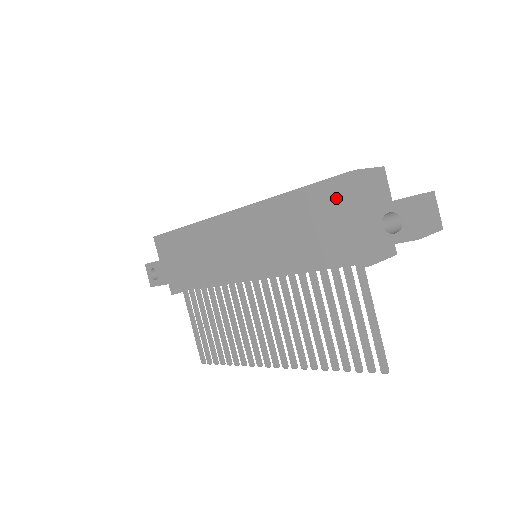
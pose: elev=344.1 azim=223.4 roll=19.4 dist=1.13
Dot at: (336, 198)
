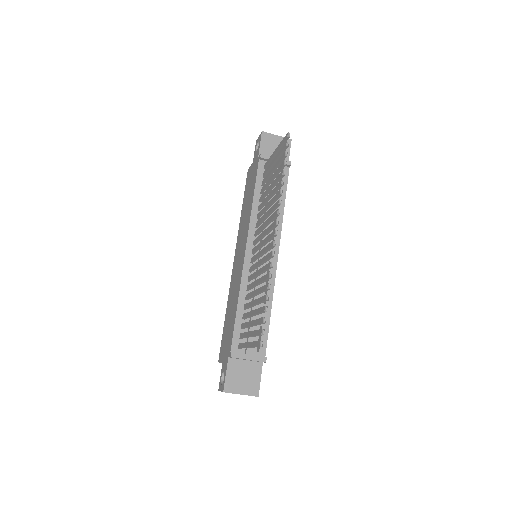
Dot at: (248, 179)
